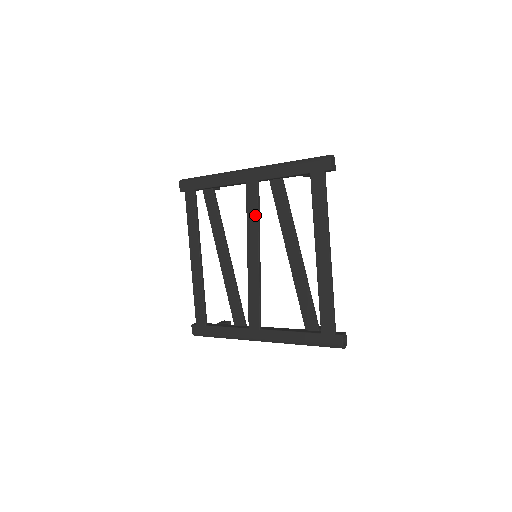
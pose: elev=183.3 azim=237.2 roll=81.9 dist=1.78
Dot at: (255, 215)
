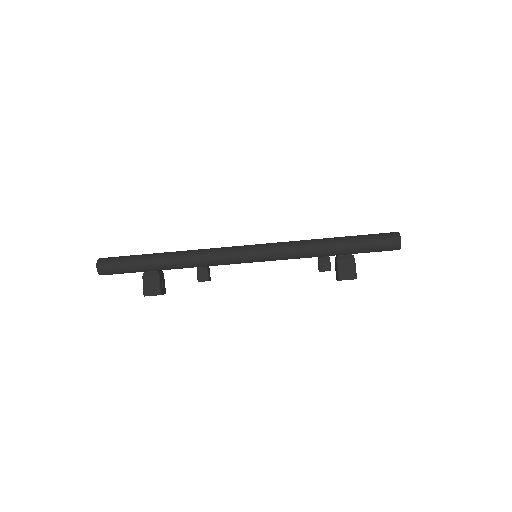
Dot at: occluded
